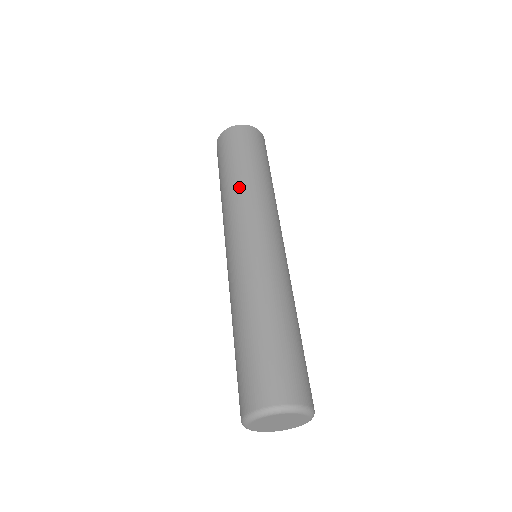
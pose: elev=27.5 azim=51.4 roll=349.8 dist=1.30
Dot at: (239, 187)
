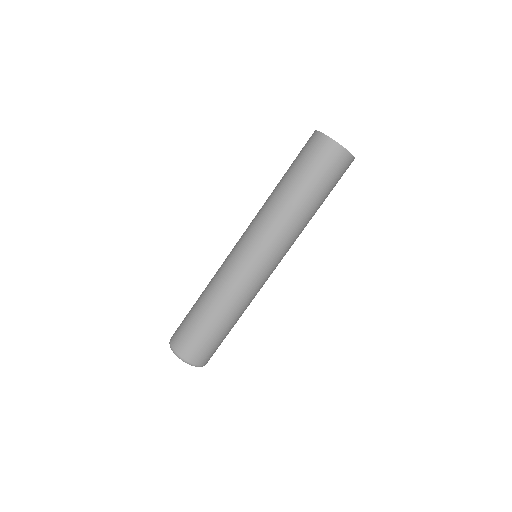
Dot at: (285, 211)
